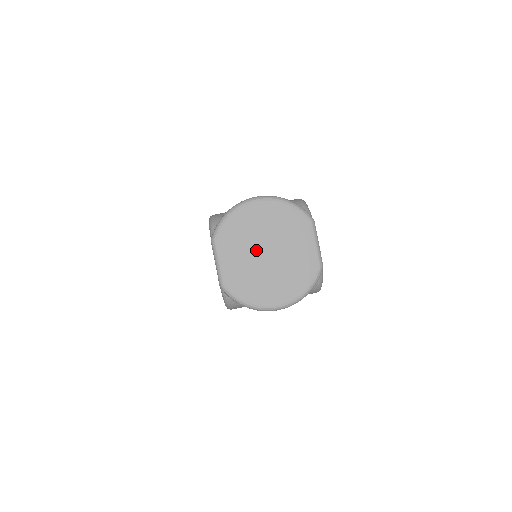
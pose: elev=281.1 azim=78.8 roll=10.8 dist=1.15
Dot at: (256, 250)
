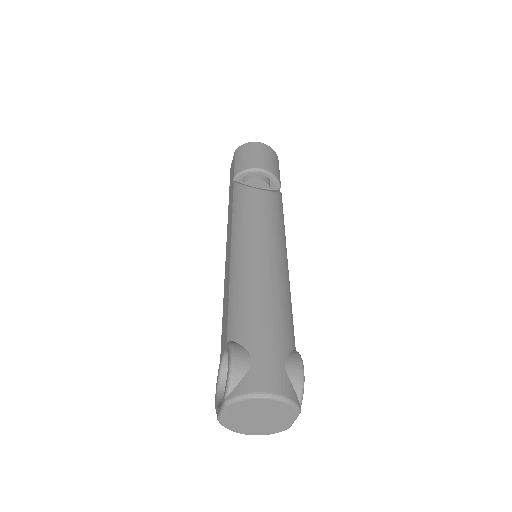
Dot at: (252, 415)
